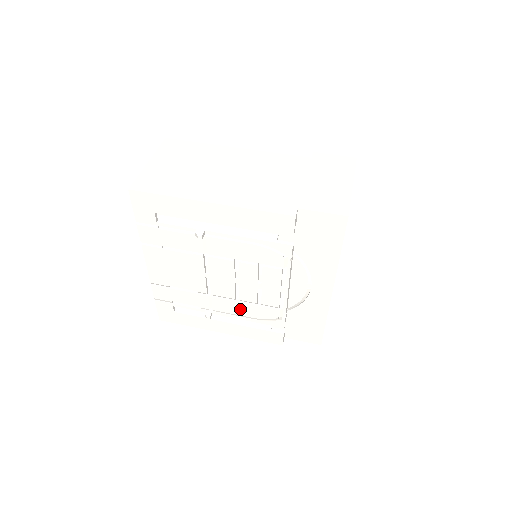
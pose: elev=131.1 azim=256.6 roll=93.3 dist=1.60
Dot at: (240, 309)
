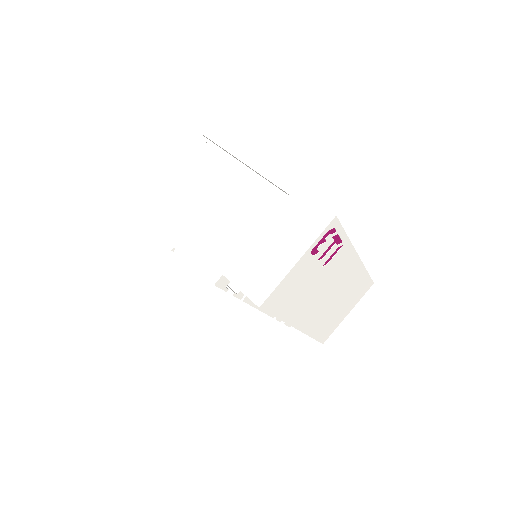
Dot at: occluded
